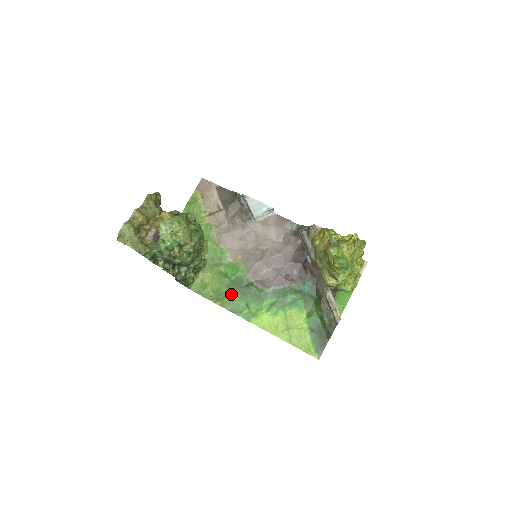
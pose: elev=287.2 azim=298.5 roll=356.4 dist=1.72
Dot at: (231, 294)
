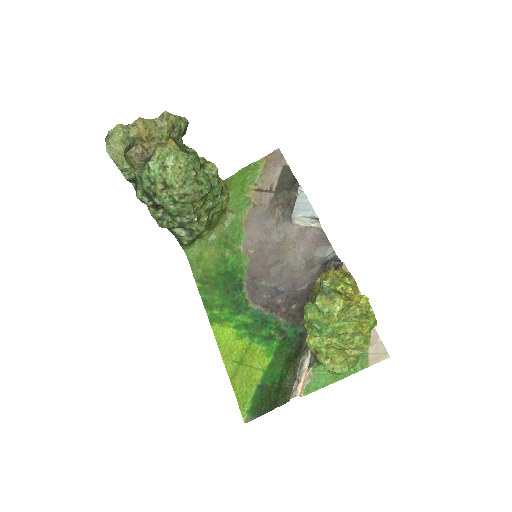
Dot at: (216, 284)
